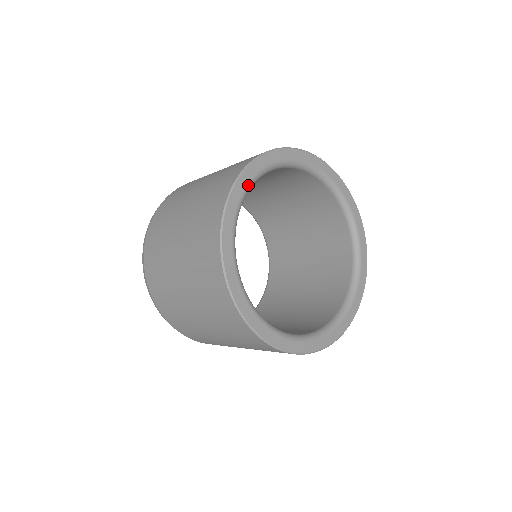
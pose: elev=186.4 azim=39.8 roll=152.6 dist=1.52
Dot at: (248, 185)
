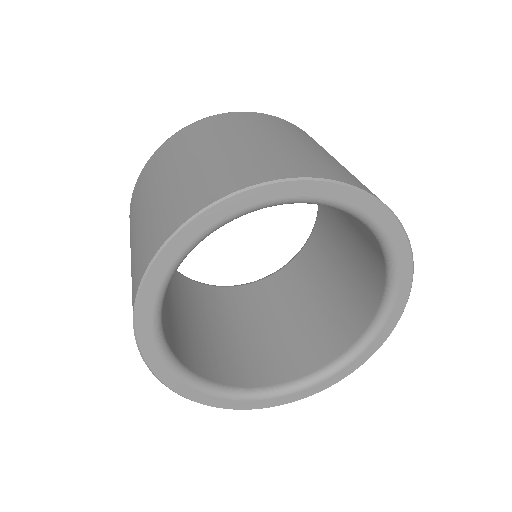
Dot at: (156, 300)
